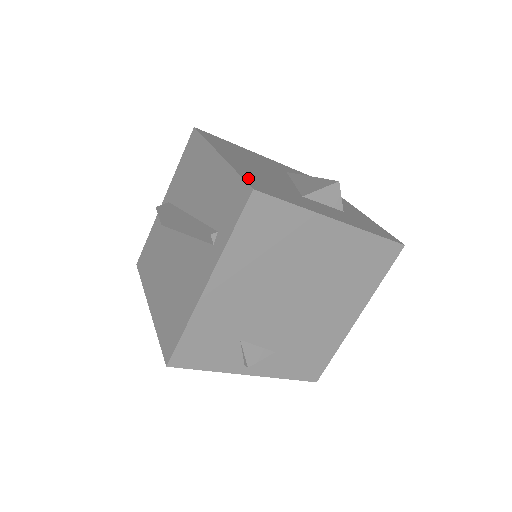
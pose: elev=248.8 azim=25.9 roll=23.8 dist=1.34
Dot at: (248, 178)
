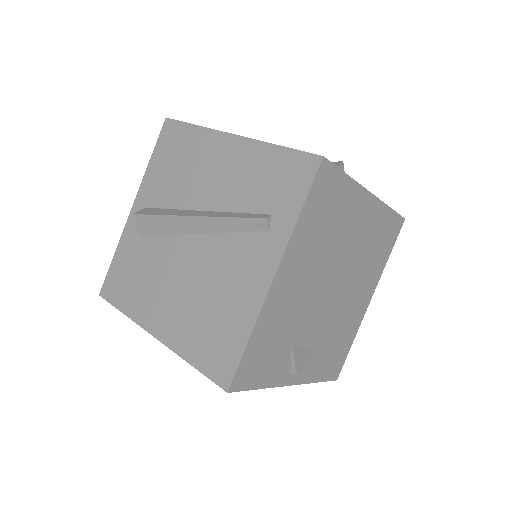
Dot at: occluded
